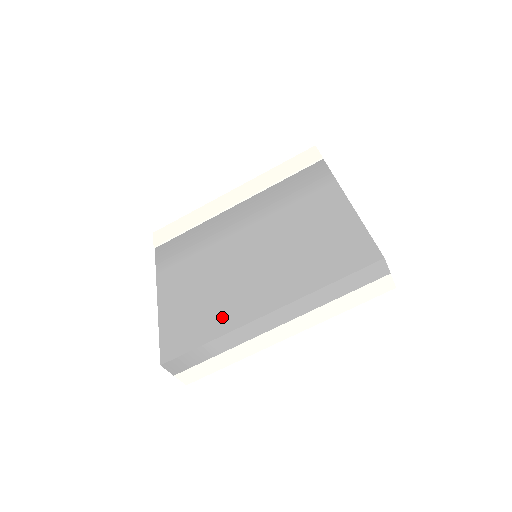
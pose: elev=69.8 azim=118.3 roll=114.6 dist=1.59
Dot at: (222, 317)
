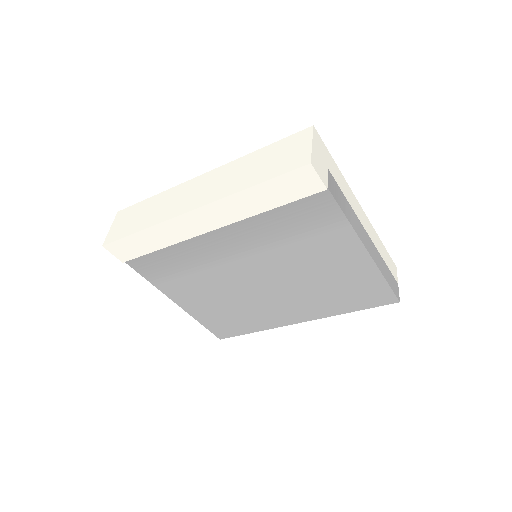
Dot at: (259, 321)
